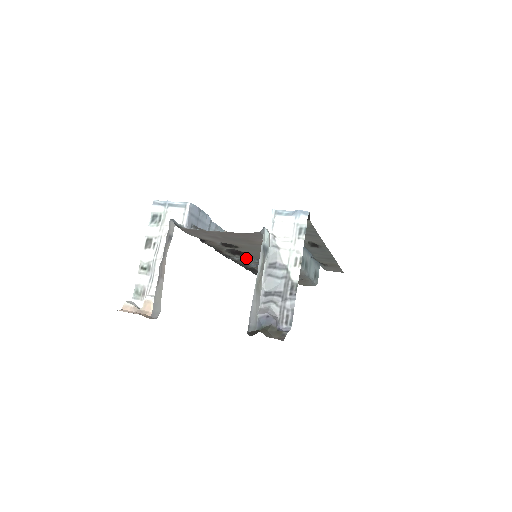
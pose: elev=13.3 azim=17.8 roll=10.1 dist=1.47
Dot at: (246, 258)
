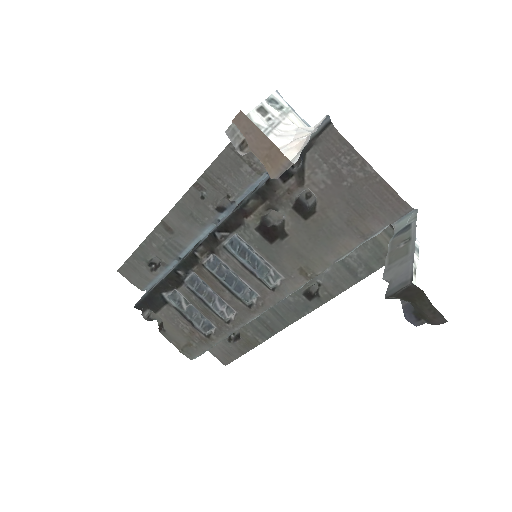
Dot at: (255, 247)
